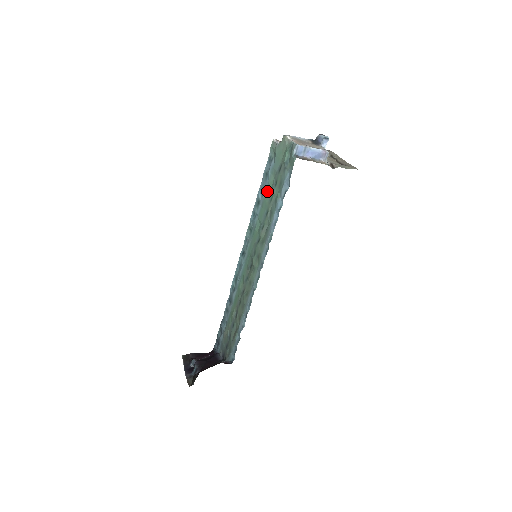
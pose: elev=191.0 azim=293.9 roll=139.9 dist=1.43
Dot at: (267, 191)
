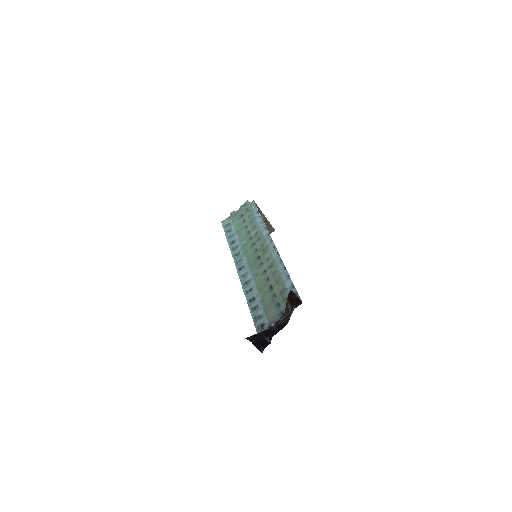
Dot at: (238, 230)
